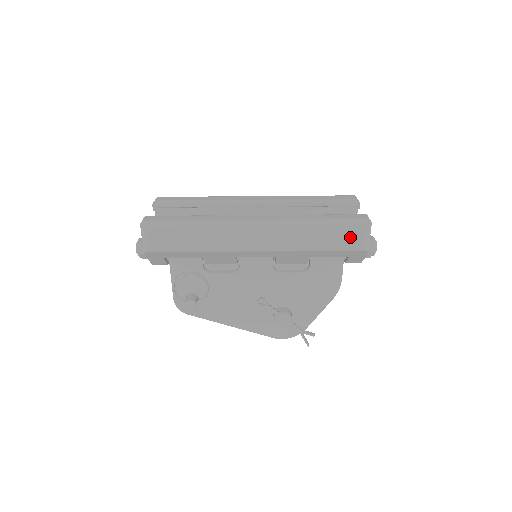
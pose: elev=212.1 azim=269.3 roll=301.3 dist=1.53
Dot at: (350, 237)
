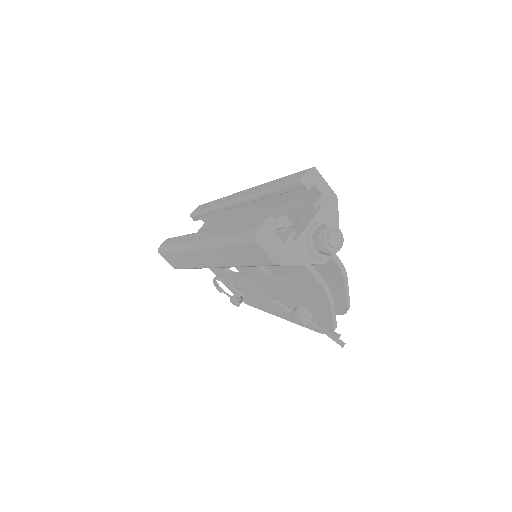
Dot at: (253, 253)
